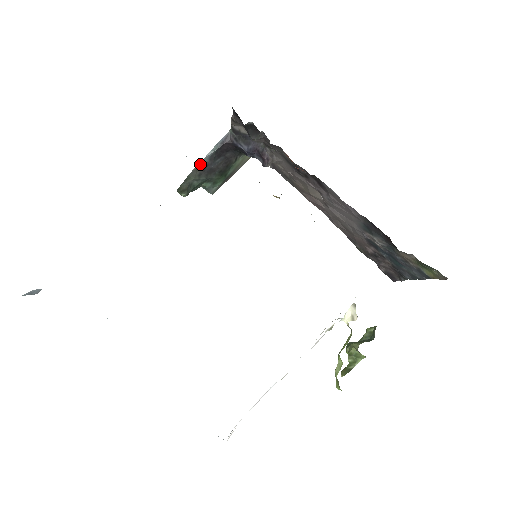
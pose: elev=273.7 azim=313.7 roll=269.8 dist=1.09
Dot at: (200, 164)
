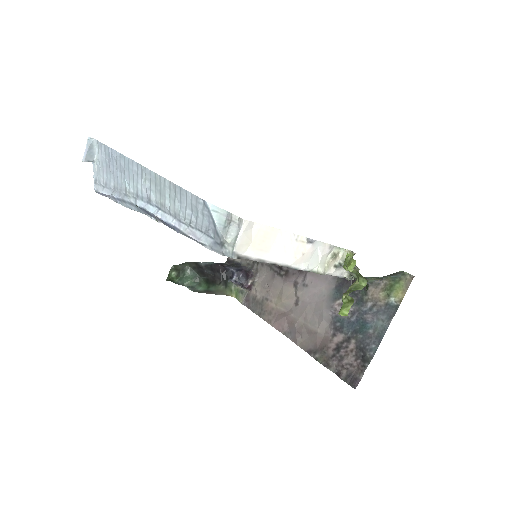
Dot at: (197, 263)
